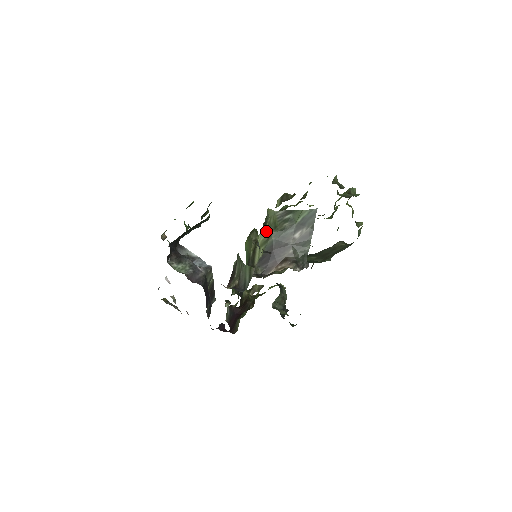
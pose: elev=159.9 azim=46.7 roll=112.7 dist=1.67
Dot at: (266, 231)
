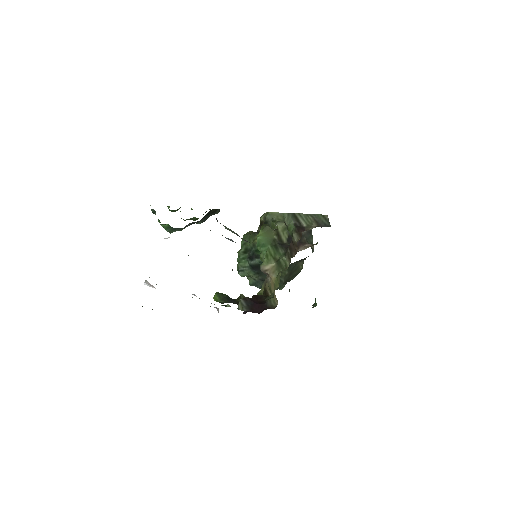
Dot at: (282, 222)
